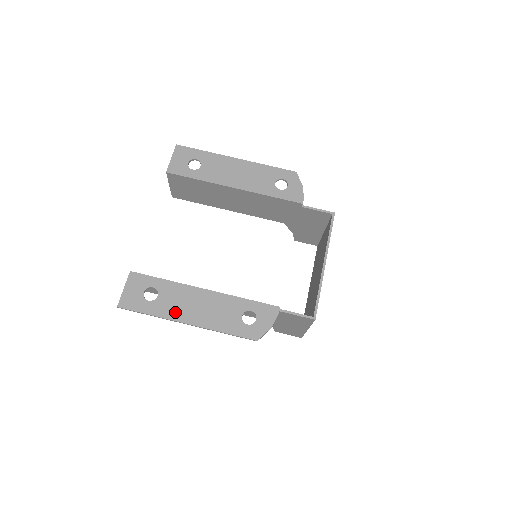
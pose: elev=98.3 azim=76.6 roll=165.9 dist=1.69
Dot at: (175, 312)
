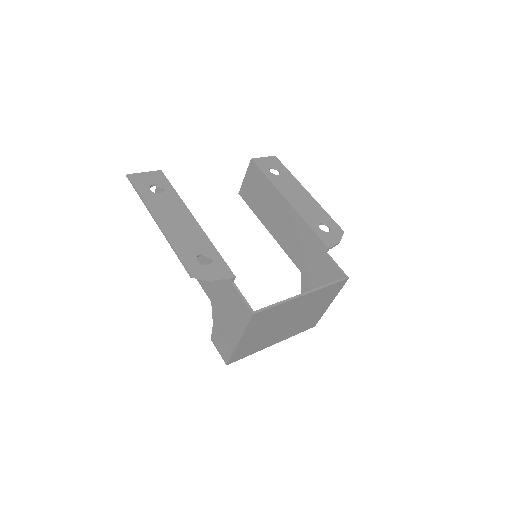
Dot at: (158, 209)
